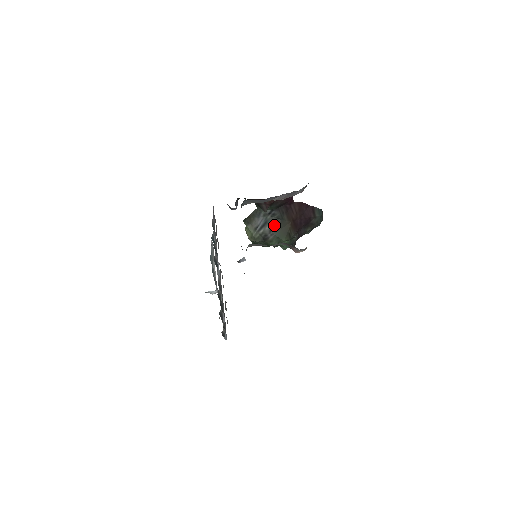
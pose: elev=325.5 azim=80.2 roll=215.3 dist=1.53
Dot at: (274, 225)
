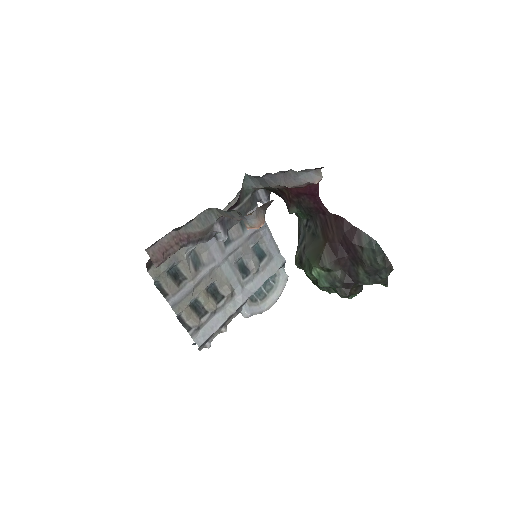
Dot at: (308, 242)
